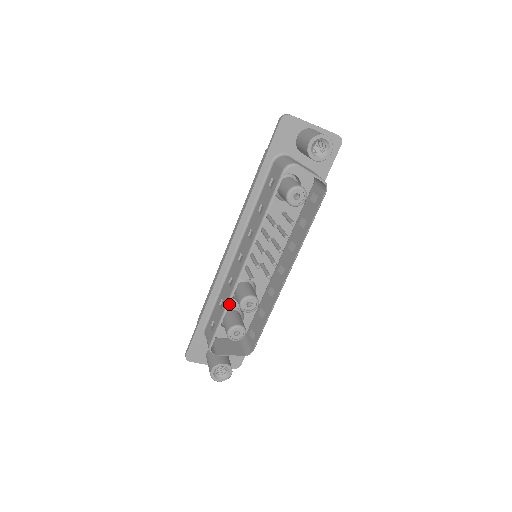
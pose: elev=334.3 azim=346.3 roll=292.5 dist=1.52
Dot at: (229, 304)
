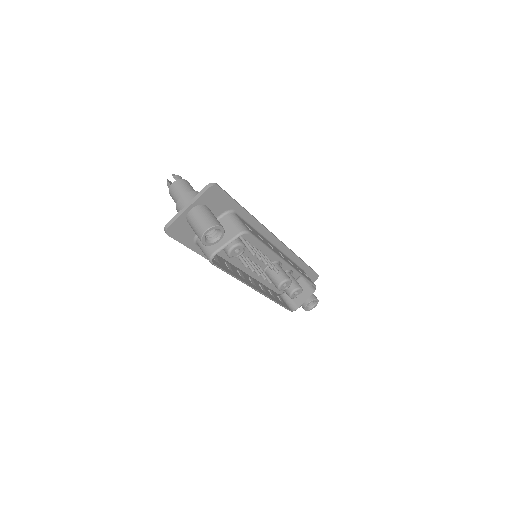
Dot at: occluded
